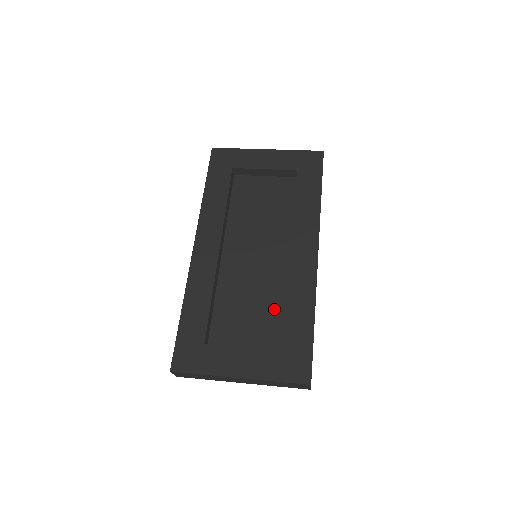
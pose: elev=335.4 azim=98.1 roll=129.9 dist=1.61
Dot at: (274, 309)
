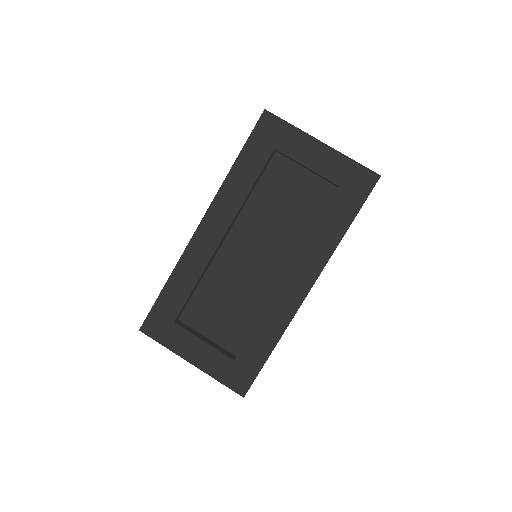
Dot at: (248, 316)
